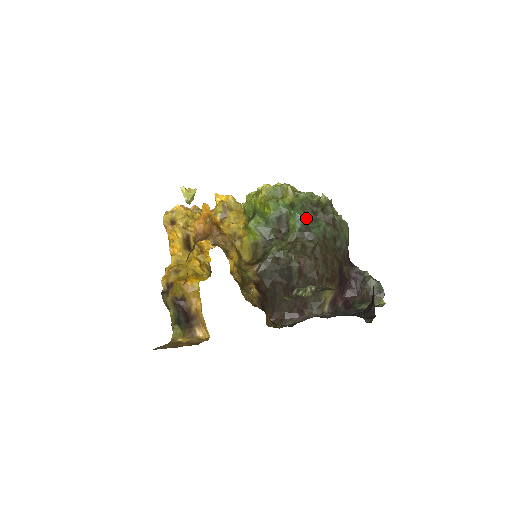
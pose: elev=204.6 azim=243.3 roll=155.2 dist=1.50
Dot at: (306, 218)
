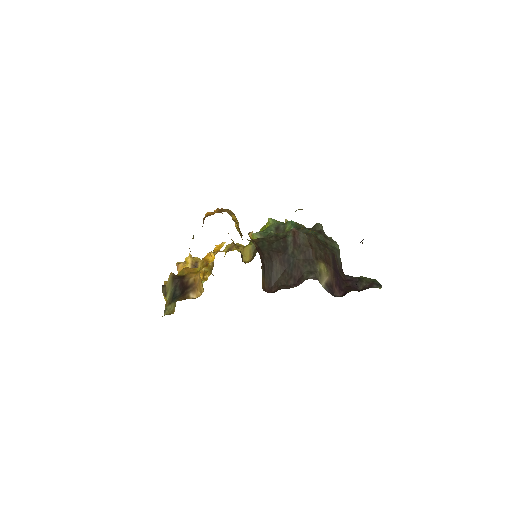
Dot at: (300, 226)
